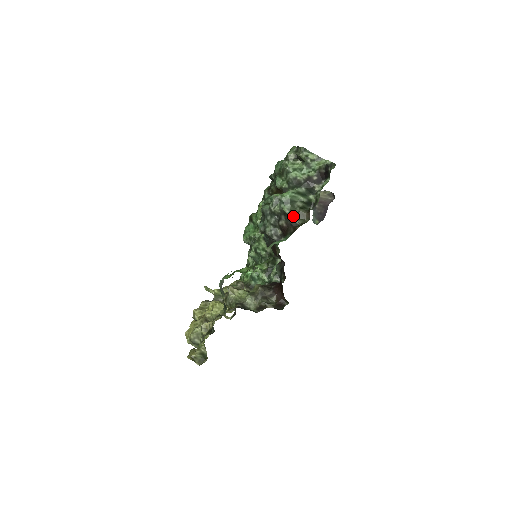
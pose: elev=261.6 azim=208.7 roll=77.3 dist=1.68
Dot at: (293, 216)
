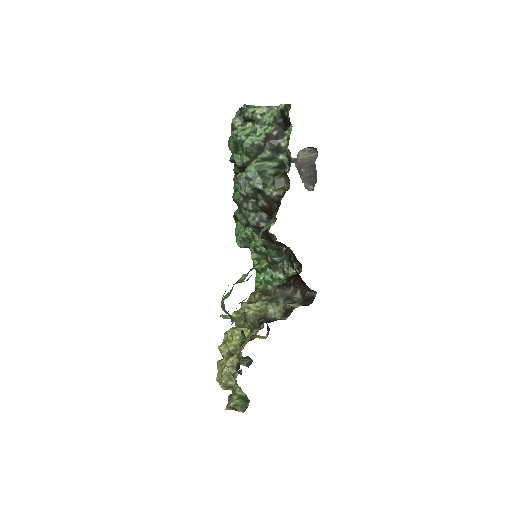
Dot at: (269, 189)
